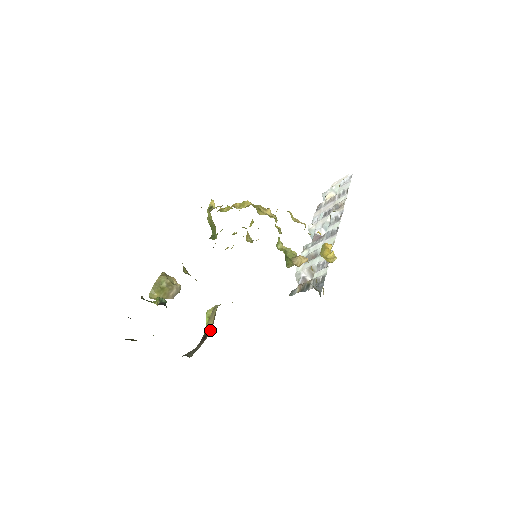
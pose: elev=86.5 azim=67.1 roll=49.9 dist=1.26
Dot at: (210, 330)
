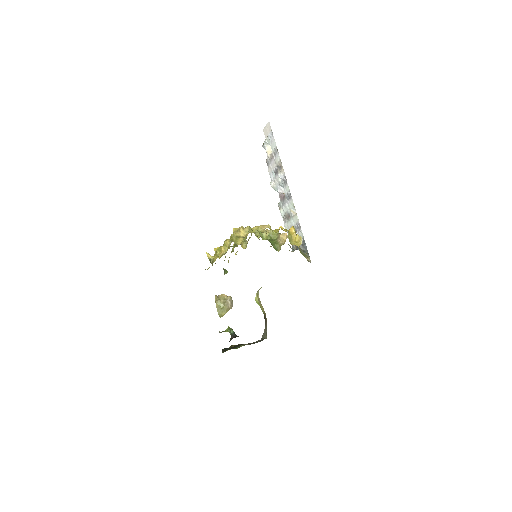
Dot at: (265, 314)
